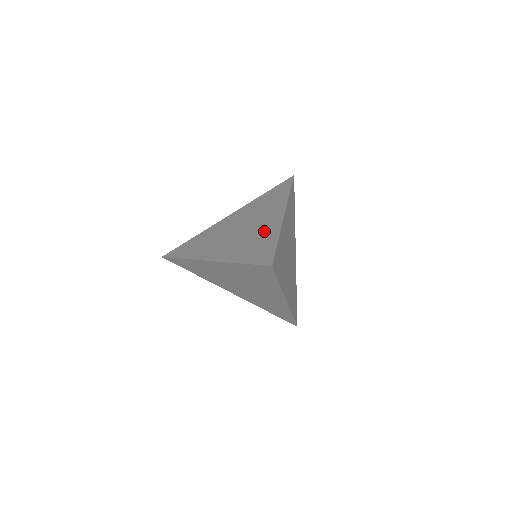
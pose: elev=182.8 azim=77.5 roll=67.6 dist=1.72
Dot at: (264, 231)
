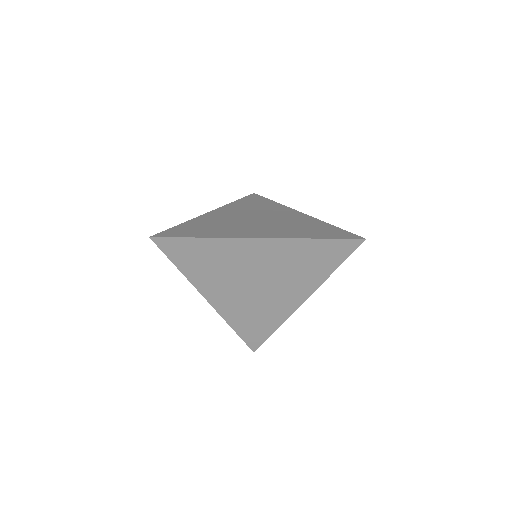
Dot at: (300, 221)
